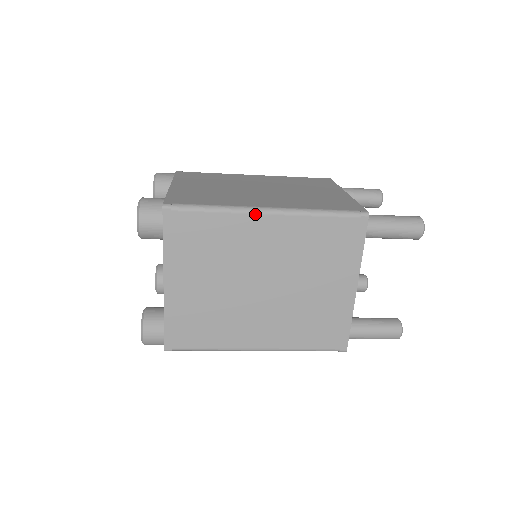
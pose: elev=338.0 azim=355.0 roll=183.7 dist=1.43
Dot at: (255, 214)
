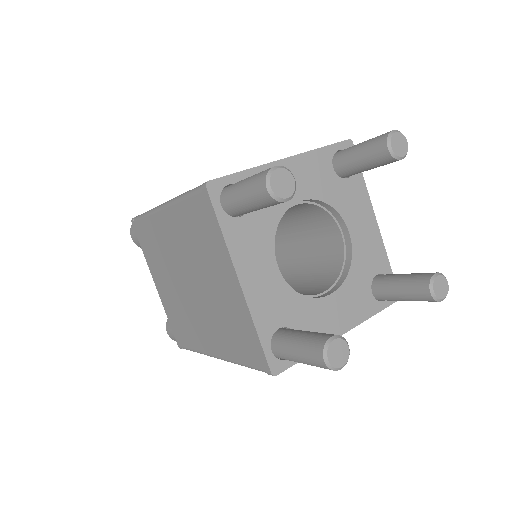
Dot at: (158, 212)
